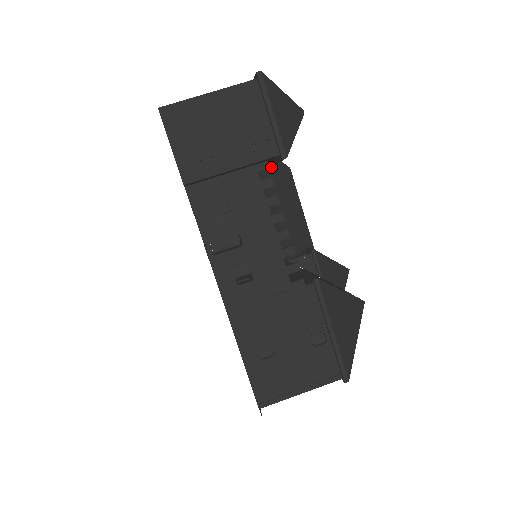
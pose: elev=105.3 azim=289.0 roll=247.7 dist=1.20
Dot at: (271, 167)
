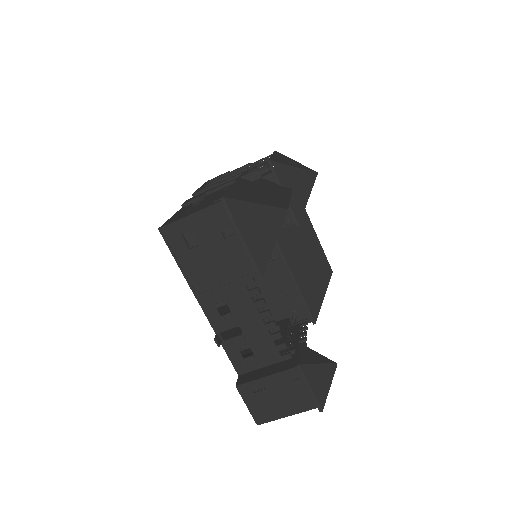
Dot at: occluded
